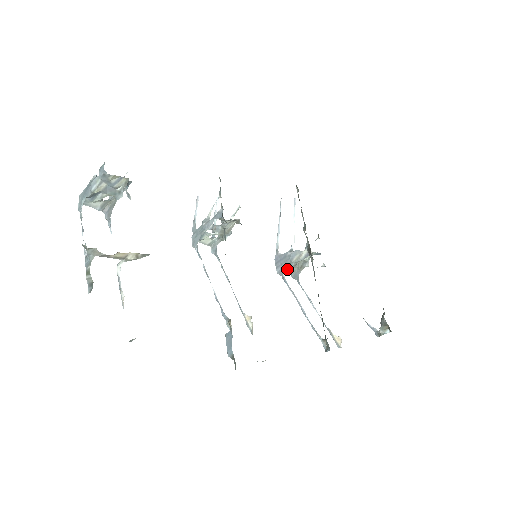
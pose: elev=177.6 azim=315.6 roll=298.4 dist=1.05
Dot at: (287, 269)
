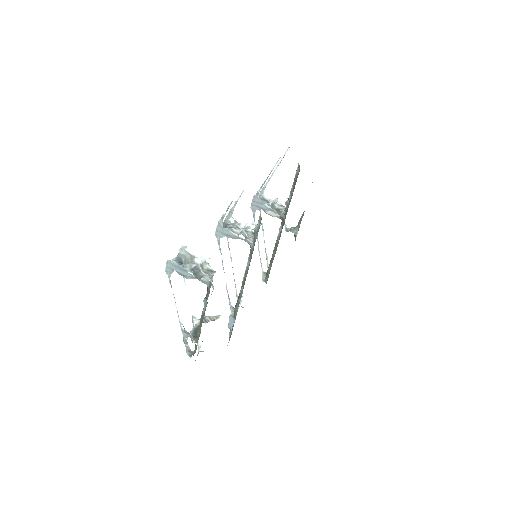
Dot at: occluded
